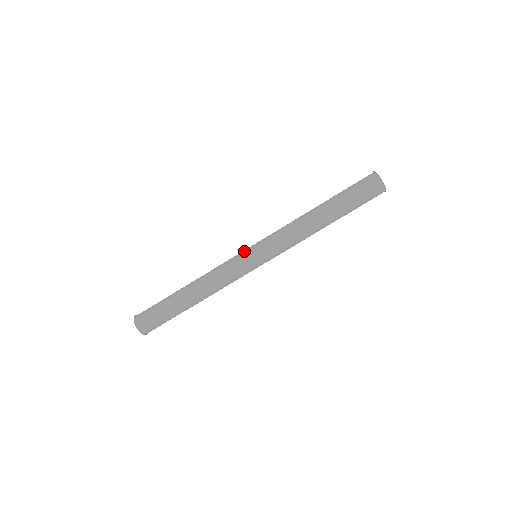
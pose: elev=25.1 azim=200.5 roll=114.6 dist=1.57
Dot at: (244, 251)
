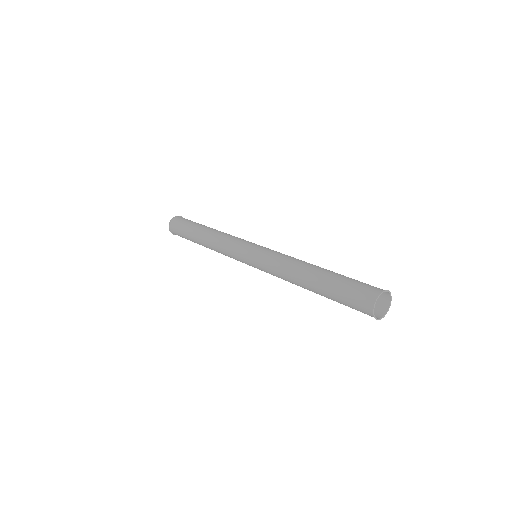
Dot at: (244, 249)
